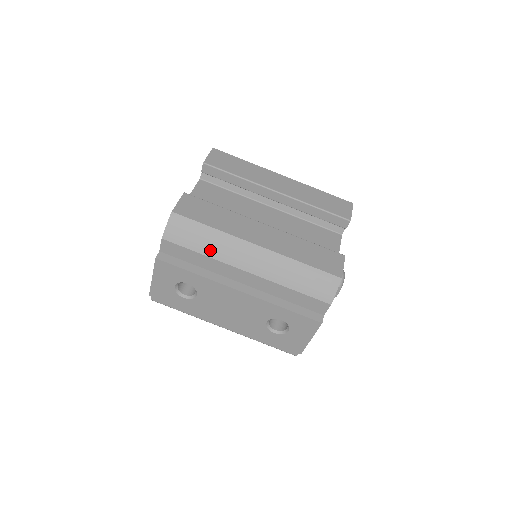
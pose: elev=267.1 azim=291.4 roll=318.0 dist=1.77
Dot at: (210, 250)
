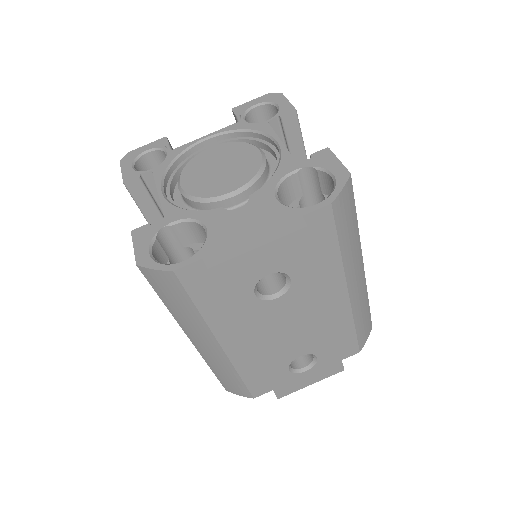
Dot at: (347, 249)
